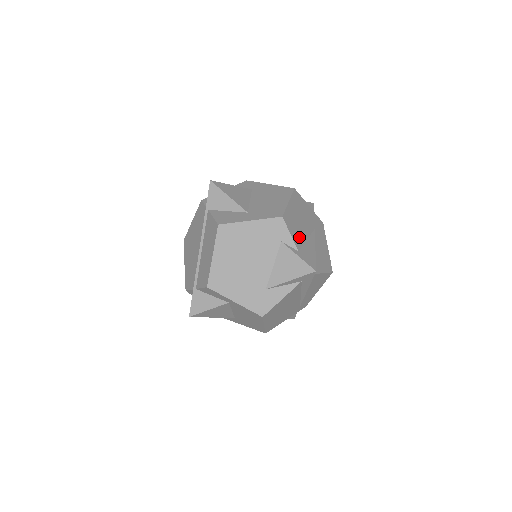
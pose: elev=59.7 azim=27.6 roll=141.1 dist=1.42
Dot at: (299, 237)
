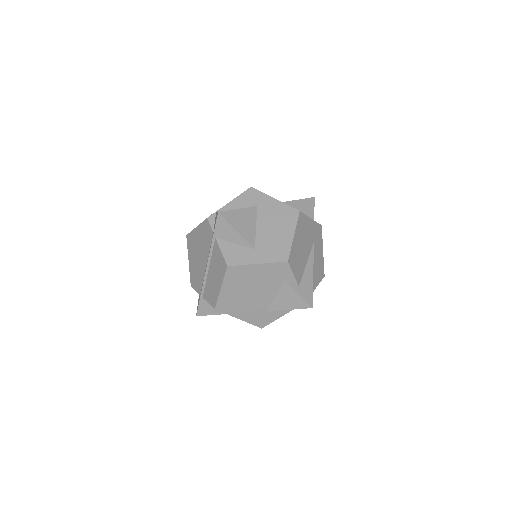
Dot at: (300, 269)
